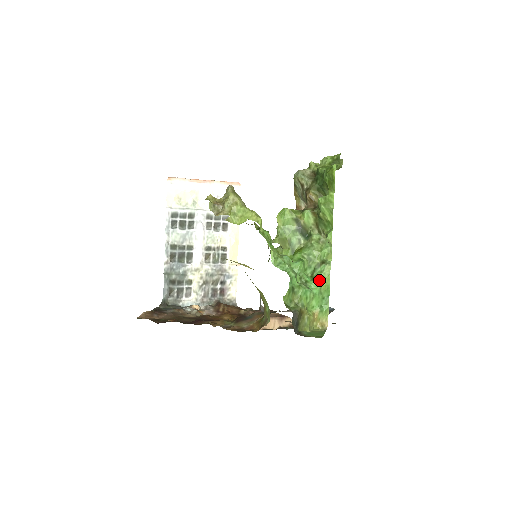
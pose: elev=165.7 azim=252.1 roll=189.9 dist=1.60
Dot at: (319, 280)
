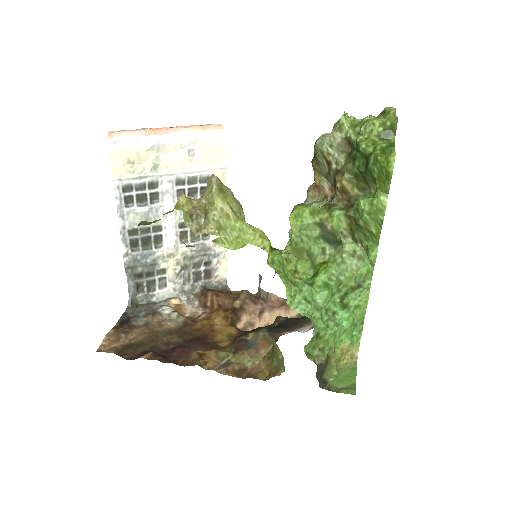
Dot at: (352, 310)
